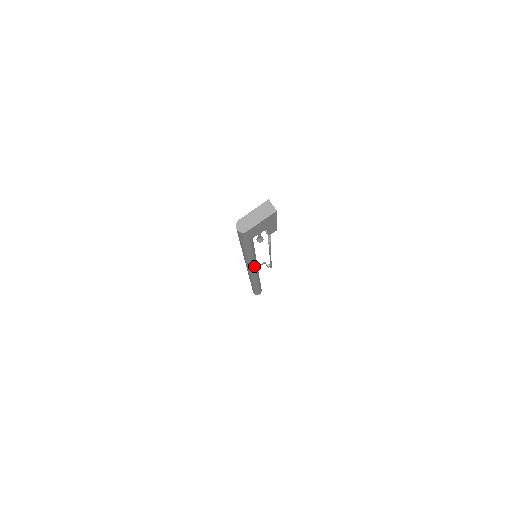
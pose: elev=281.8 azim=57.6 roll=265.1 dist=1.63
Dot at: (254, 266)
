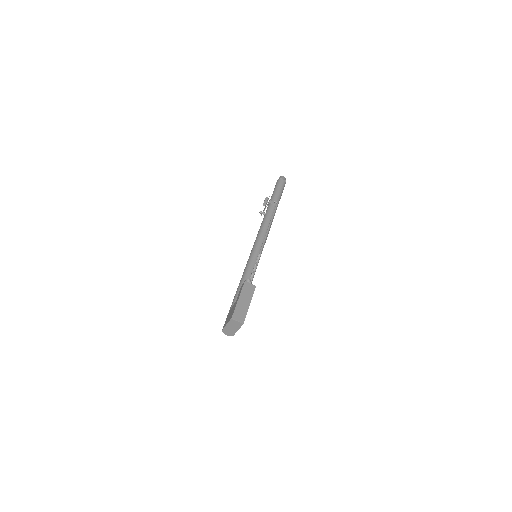
Dot at: (260, 256)
